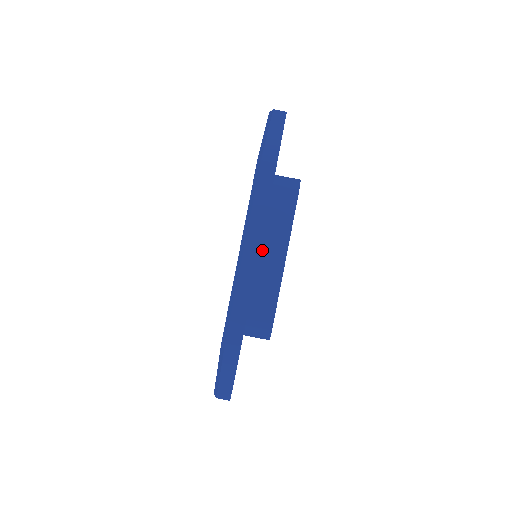
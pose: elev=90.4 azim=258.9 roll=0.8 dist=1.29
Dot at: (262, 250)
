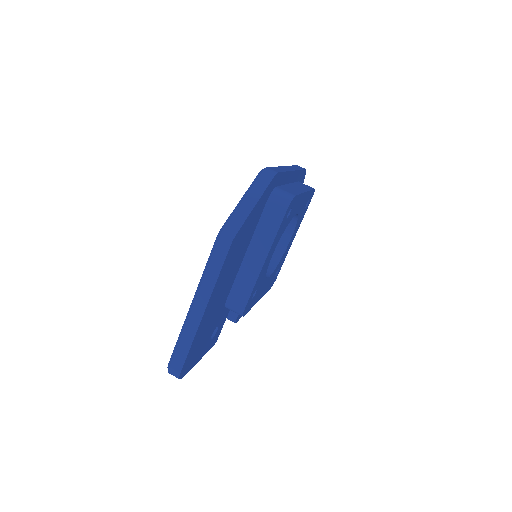
Dot at: (290, 184)
